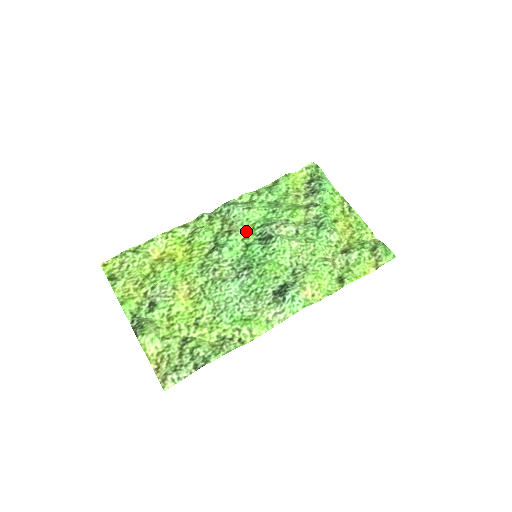
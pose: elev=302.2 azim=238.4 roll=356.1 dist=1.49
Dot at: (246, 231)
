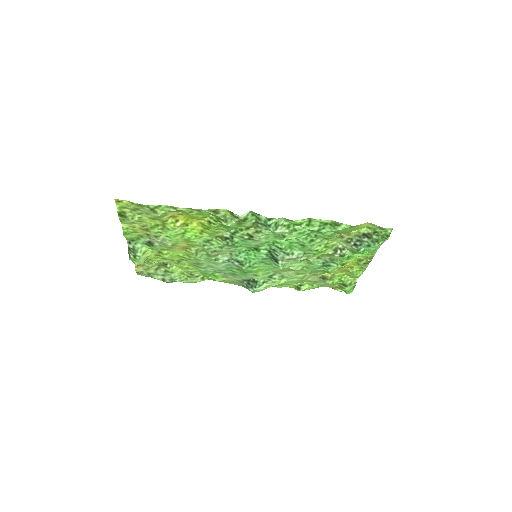
Dot at: (265, 243)
